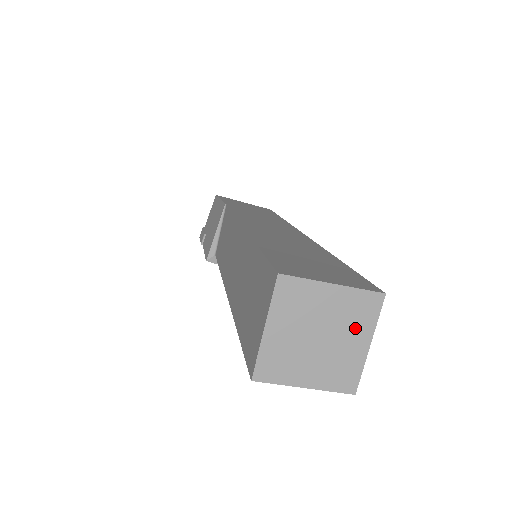
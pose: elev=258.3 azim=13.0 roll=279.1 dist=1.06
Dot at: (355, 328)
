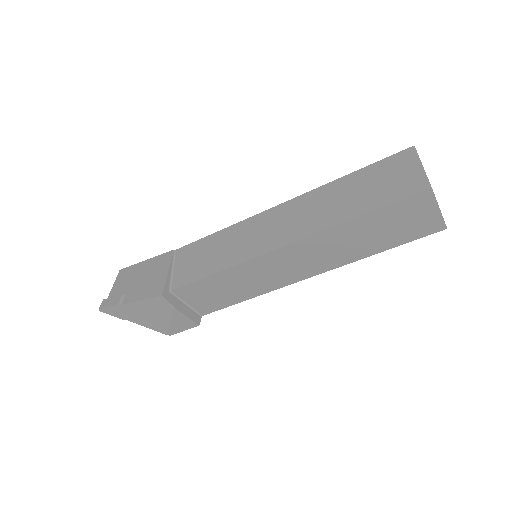
Dot at: occluded
